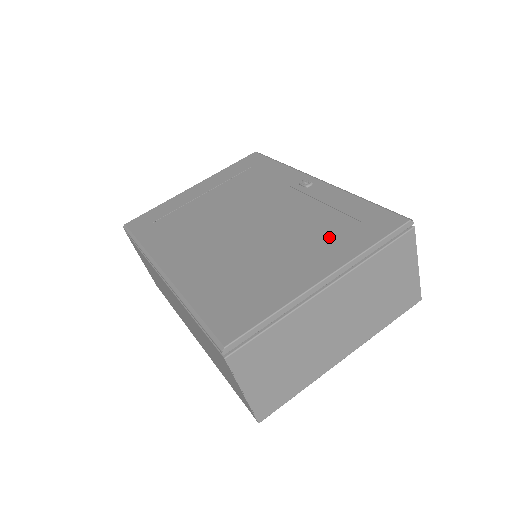
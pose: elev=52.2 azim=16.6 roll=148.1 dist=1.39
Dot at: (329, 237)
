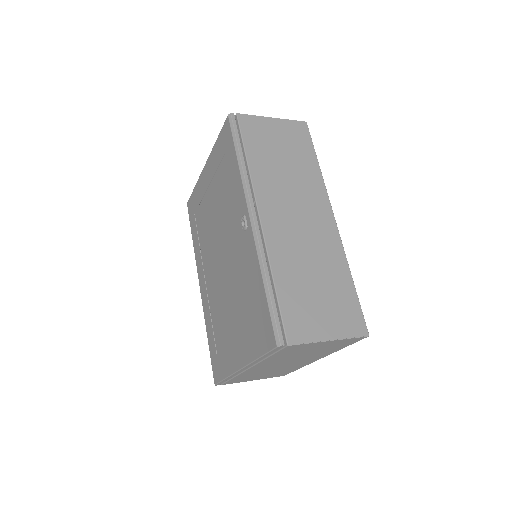
Dot at: (246, 323)
